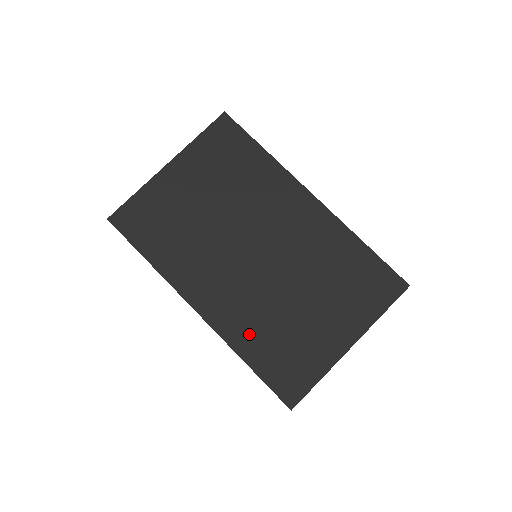
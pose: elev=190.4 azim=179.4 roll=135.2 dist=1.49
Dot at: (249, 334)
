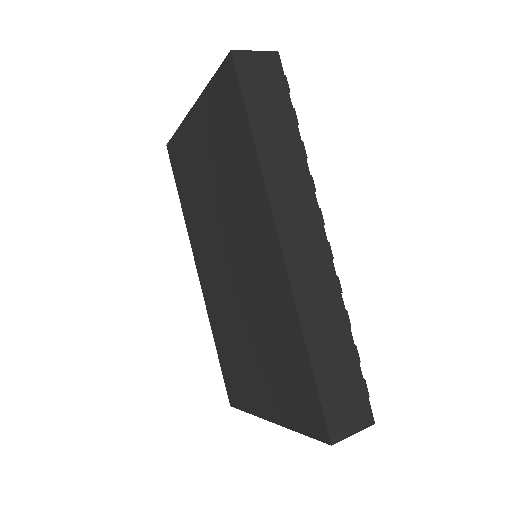
Dot at: (219, 326)
